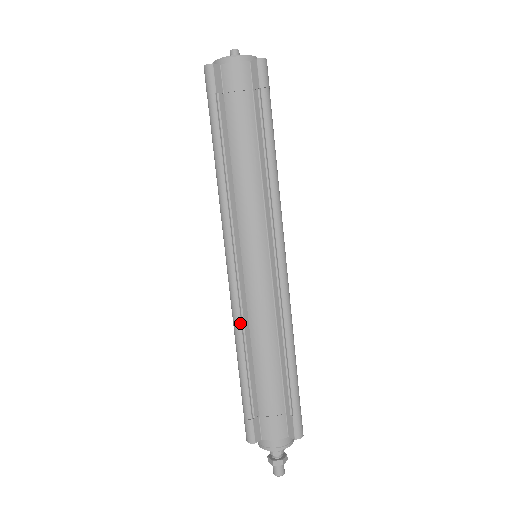
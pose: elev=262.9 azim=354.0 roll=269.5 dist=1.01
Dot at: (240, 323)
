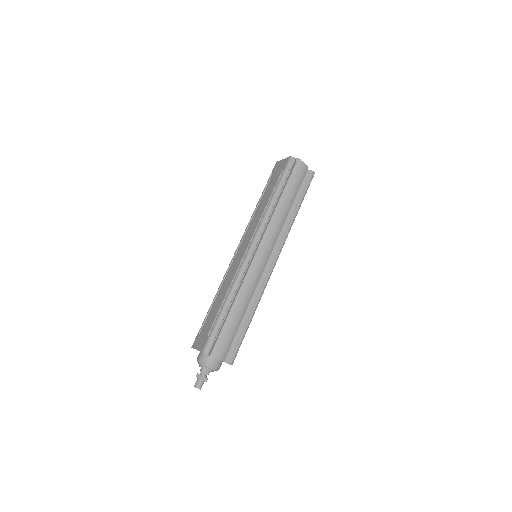
Dot at: (239, 282)
